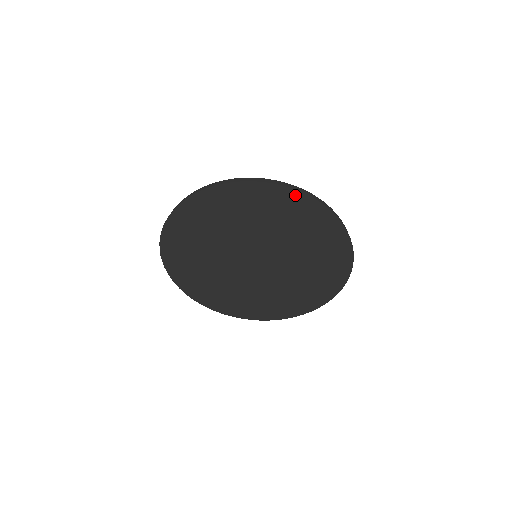
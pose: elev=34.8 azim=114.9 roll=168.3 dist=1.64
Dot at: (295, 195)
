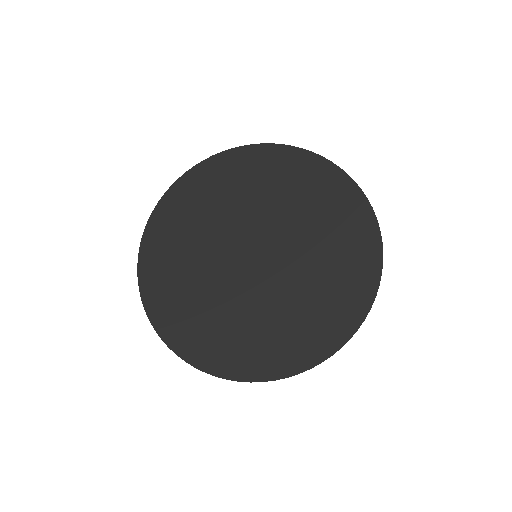
Dot at: (313, 159)
